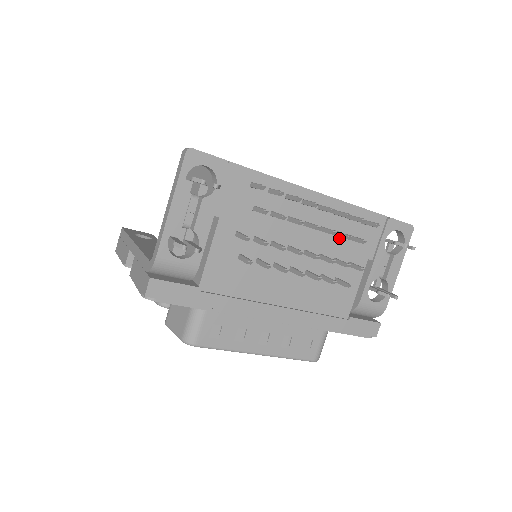
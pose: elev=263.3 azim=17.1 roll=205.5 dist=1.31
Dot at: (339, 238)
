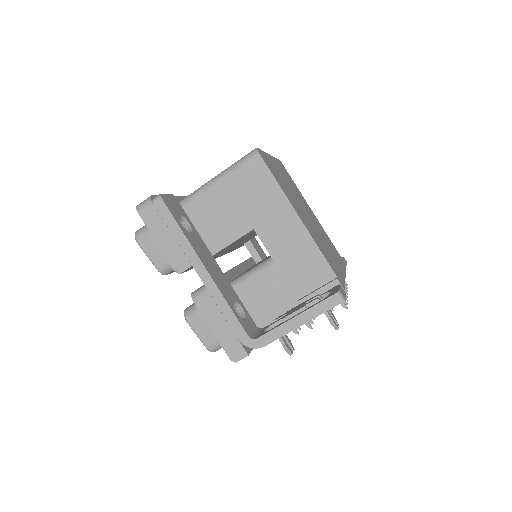
Dot at: occluded
